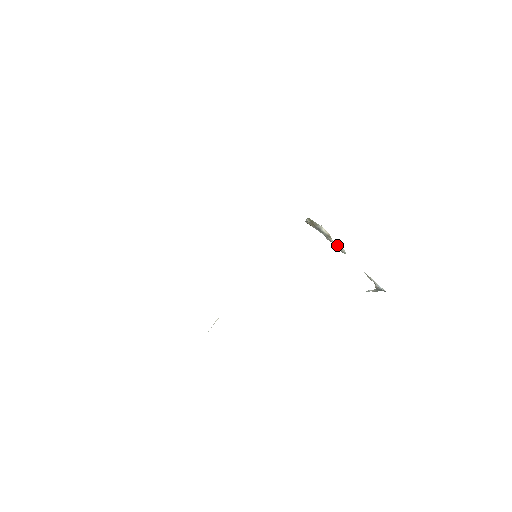
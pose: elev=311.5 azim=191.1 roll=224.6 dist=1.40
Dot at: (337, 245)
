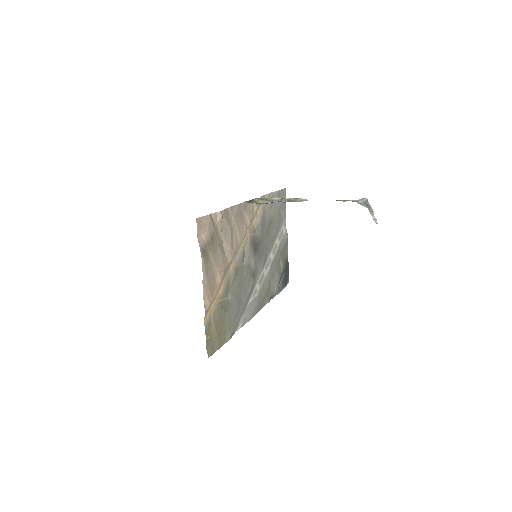
Dot at: (294, 200)
